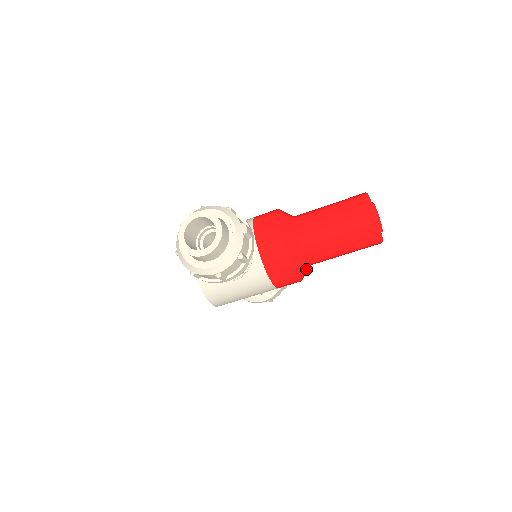
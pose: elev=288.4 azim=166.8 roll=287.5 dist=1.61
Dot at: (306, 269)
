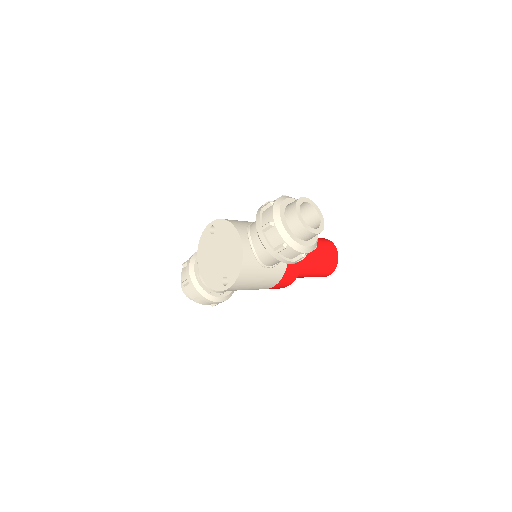
Dot at: occluded
